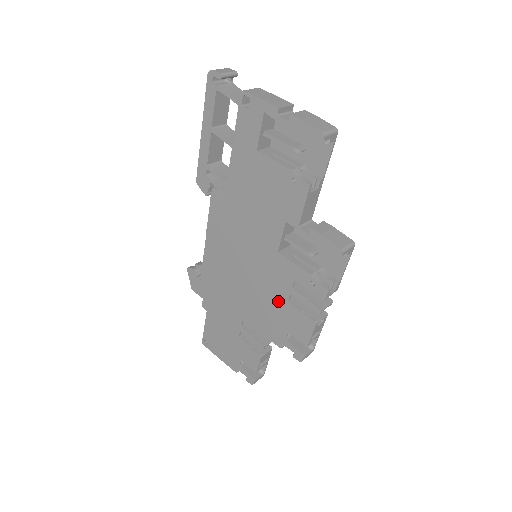
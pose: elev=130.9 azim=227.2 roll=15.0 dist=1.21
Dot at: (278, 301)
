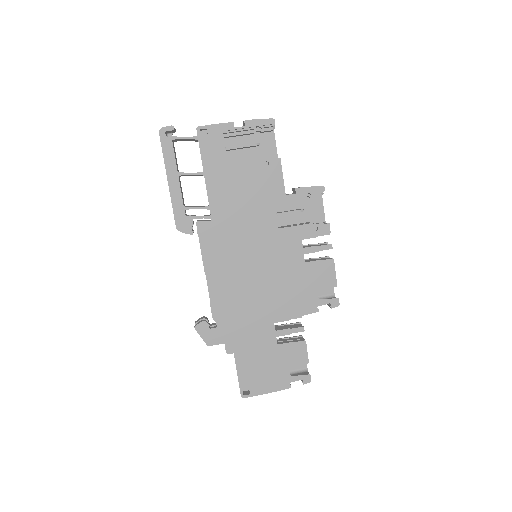
Dot at: (297, 270)
